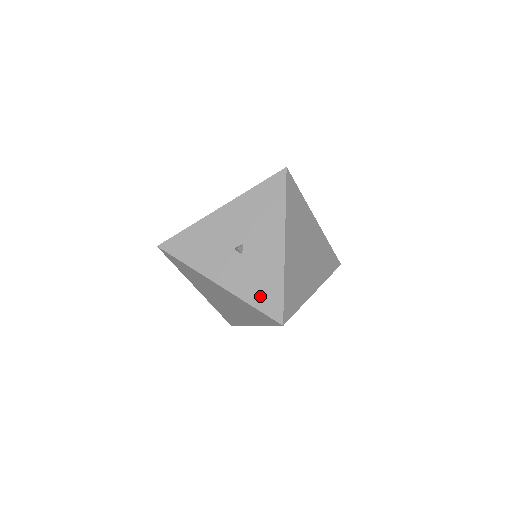
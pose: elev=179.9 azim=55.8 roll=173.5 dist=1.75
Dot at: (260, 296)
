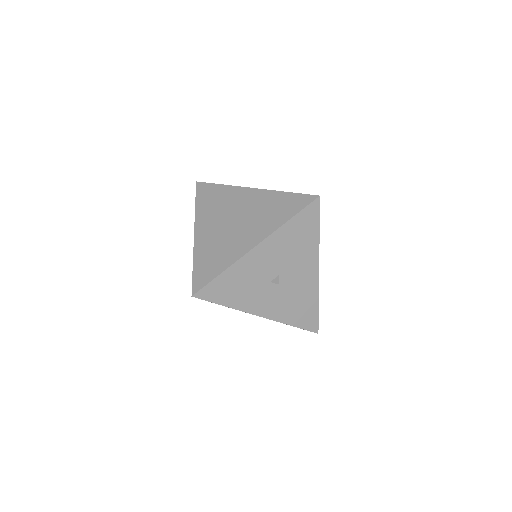
Dot at: occluded
